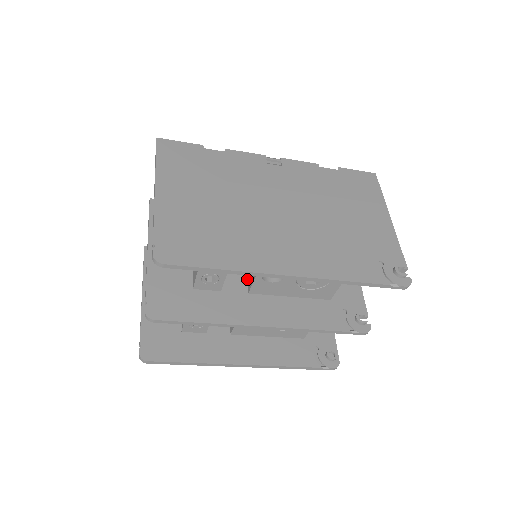
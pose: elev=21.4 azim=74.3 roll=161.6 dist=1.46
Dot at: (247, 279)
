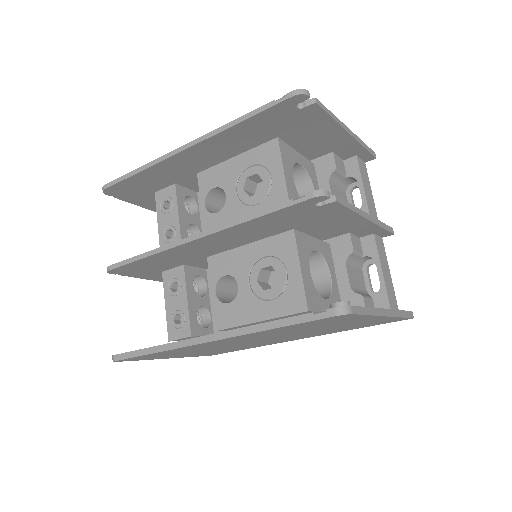
Dot at: occluded
